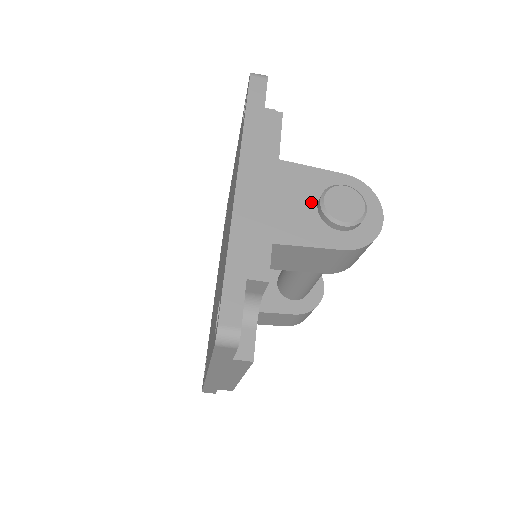
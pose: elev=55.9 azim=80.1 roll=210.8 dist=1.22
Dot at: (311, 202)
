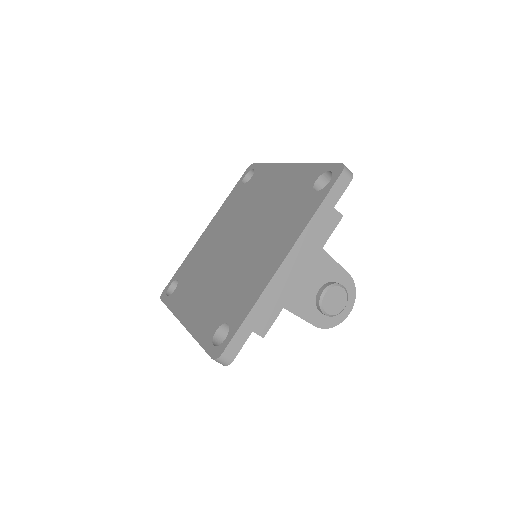
Dot at: (317, 285)
